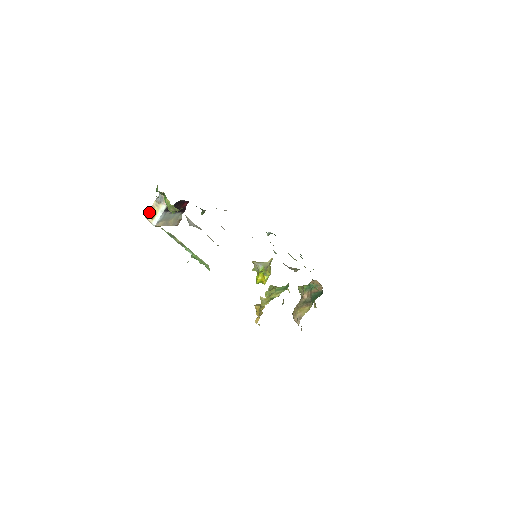
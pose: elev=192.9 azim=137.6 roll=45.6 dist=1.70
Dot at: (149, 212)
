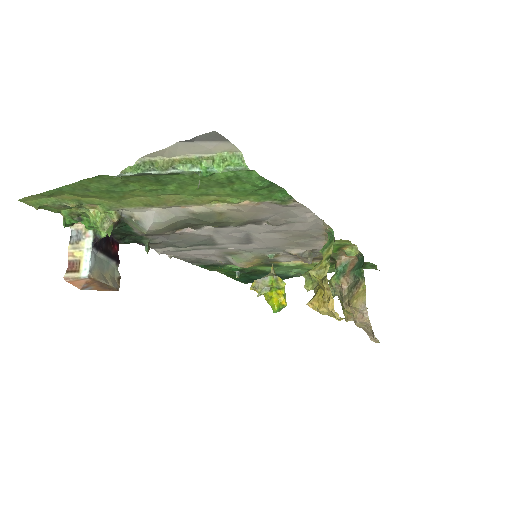
Dot at: occluded
